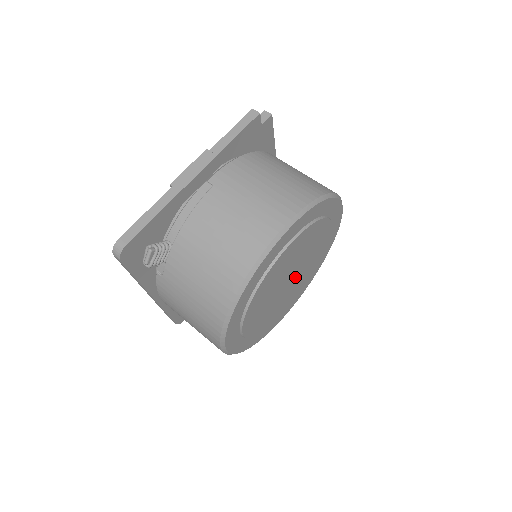
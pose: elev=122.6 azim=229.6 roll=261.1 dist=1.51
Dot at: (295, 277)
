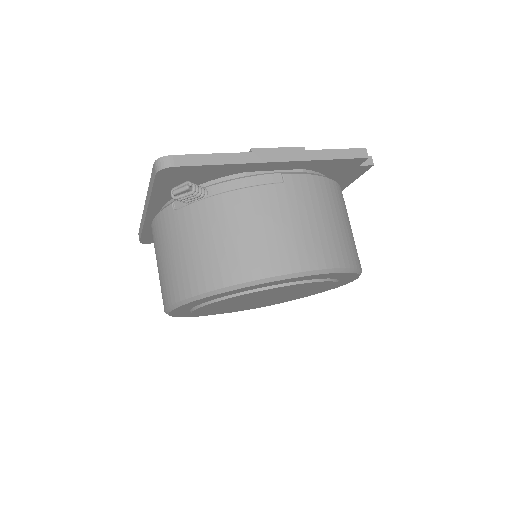
Dot at: (270, 299)
